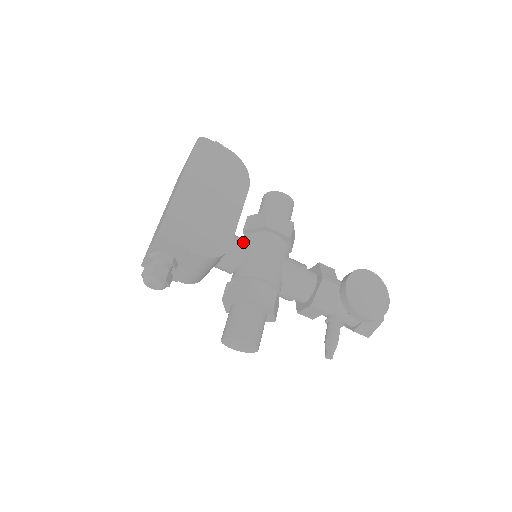
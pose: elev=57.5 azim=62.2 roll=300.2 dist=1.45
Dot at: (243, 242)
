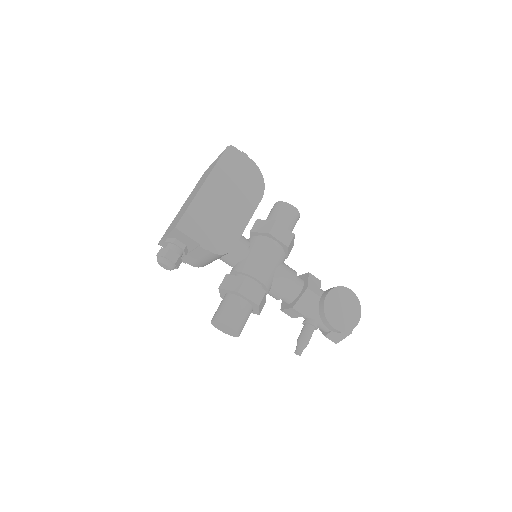
Dot at: (247, 243)
